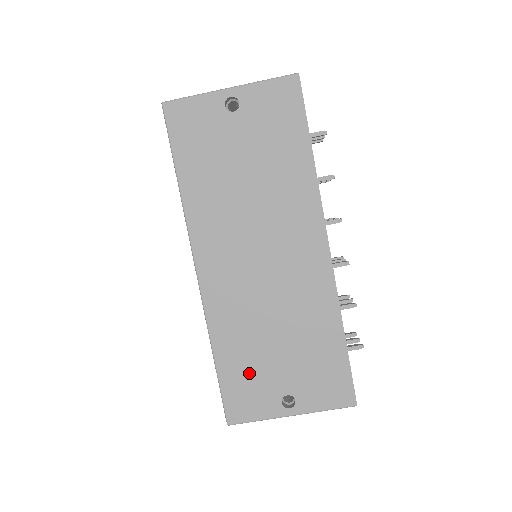
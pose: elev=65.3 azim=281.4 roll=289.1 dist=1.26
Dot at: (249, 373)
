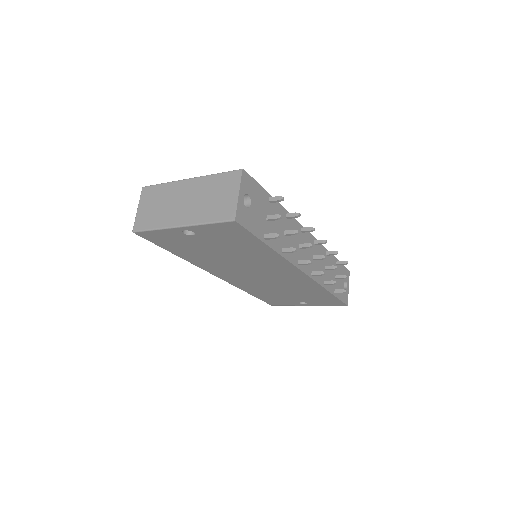
Dot at: (274, 298)
